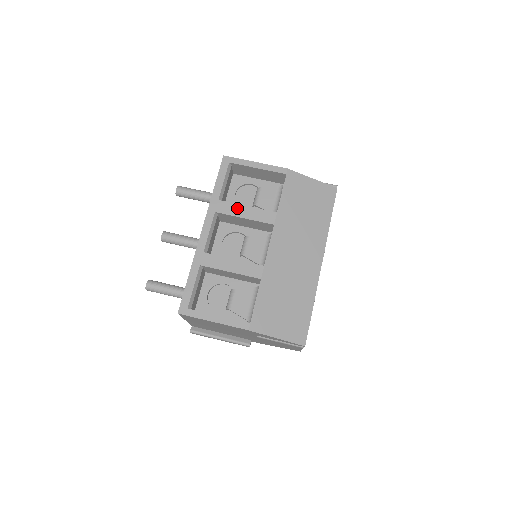
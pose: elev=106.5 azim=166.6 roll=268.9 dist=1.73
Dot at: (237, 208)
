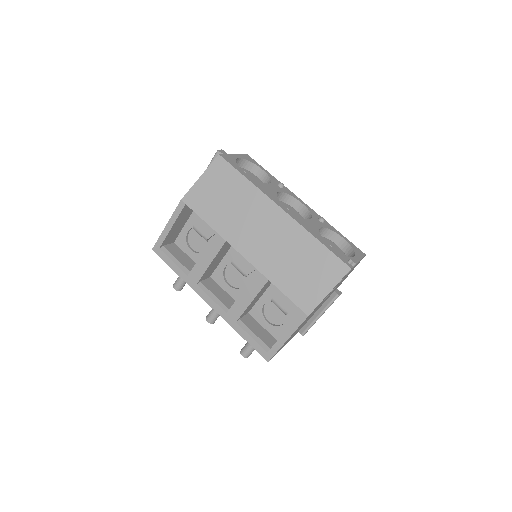
Dot at: (200, 264)
